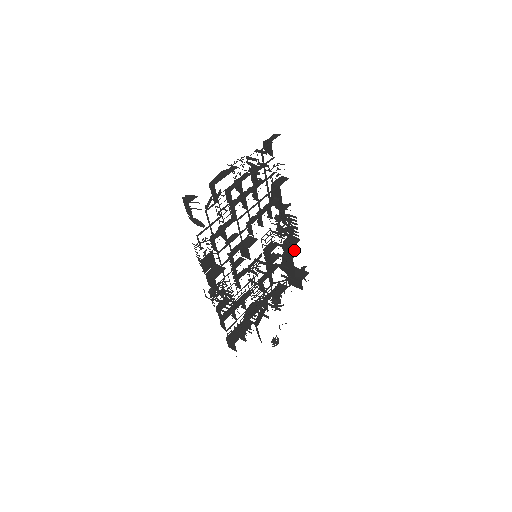
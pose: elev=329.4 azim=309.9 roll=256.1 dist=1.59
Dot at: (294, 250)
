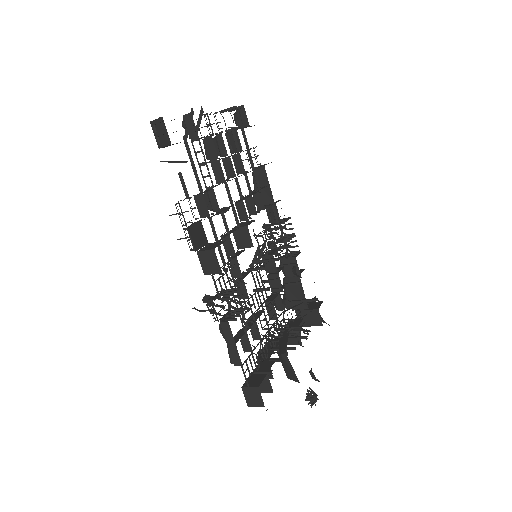
Dot at: occluded
